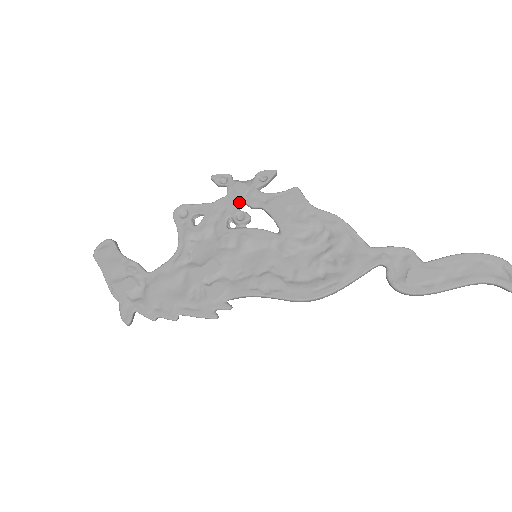
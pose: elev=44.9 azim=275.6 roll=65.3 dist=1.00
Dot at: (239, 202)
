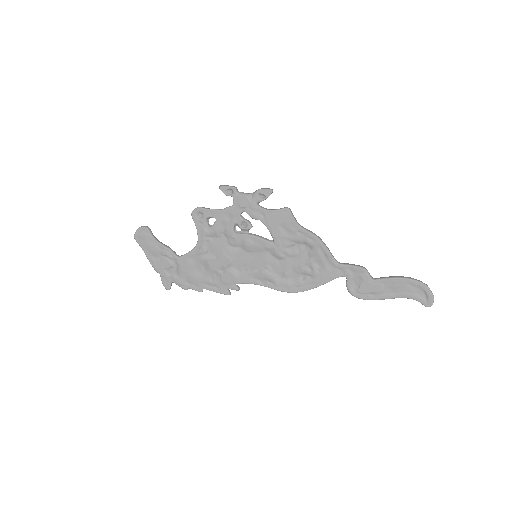
Dot at: occluded
